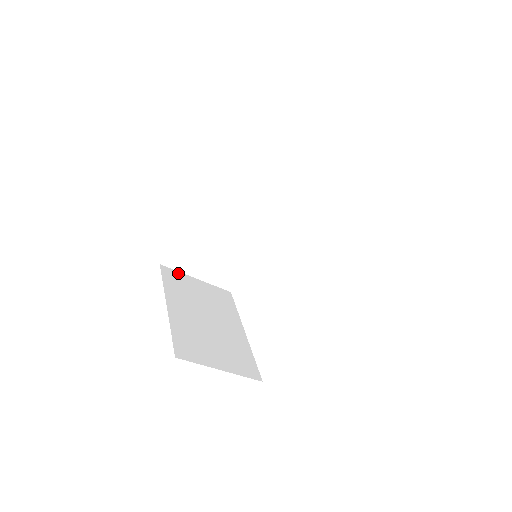
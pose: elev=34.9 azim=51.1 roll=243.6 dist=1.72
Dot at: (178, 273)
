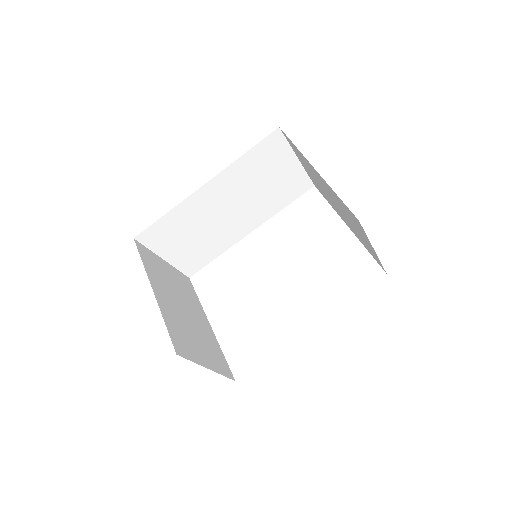
Dot at: (149, 251)
